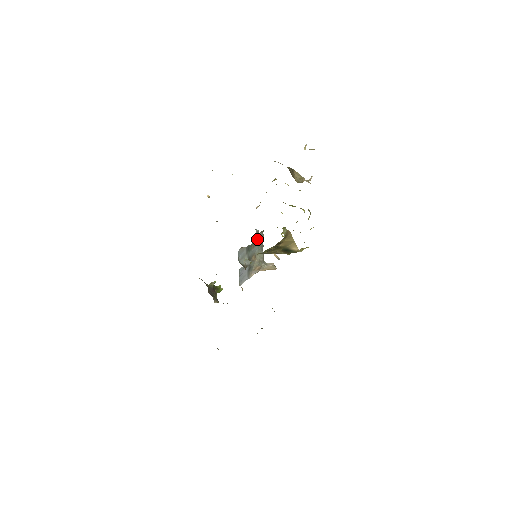
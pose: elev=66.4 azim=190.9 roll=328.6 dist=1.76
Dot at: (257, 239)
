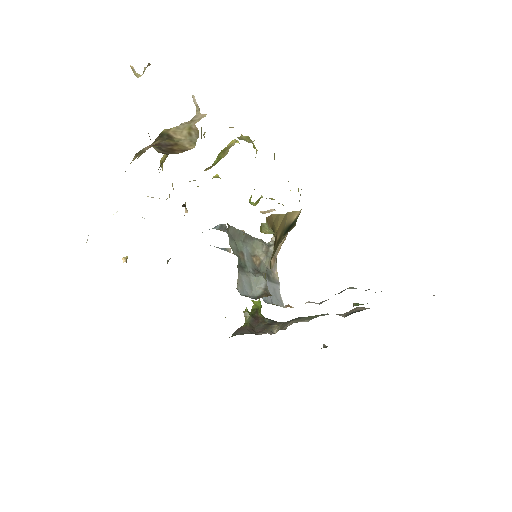
Dot at: (233, 241)
